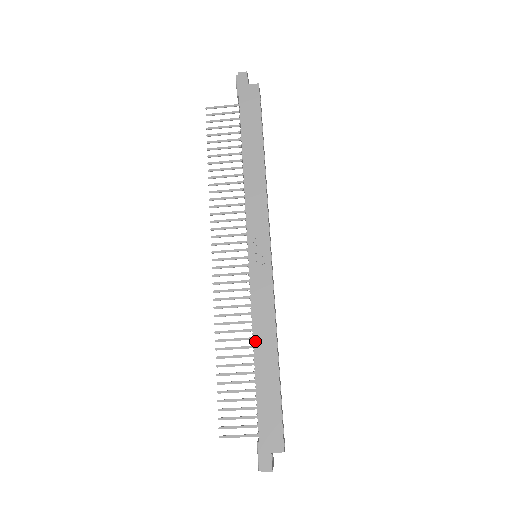
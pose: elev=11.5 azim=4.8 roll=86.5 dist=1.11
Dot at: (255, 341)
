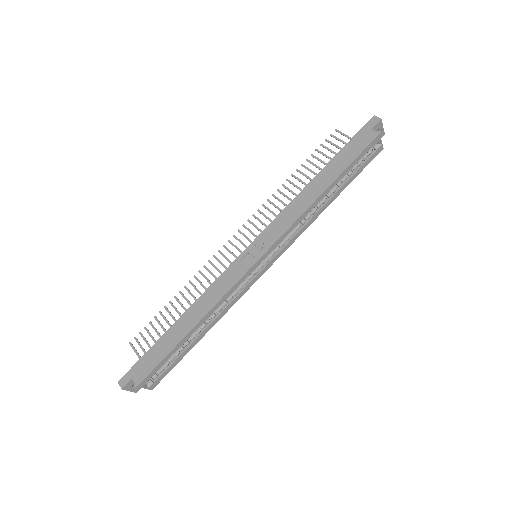
Dot at: (193, 305)
